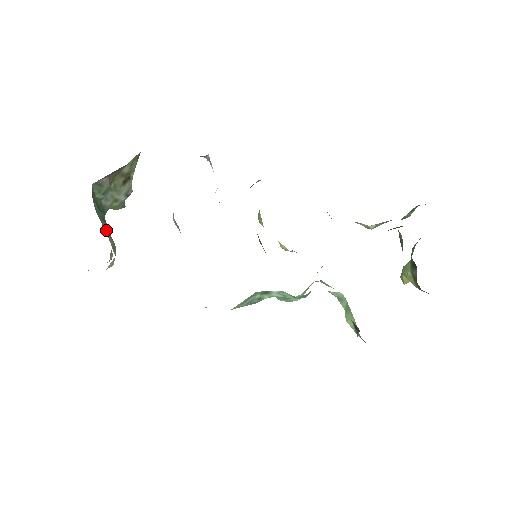
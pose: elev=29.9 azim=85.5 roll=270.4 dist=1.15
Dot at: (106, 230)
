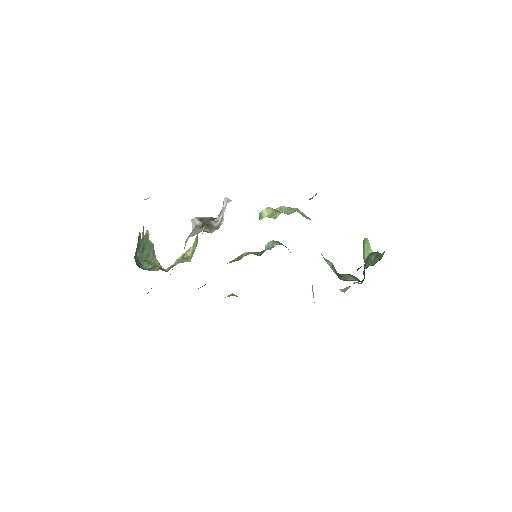
Dot at: (147, 255)
